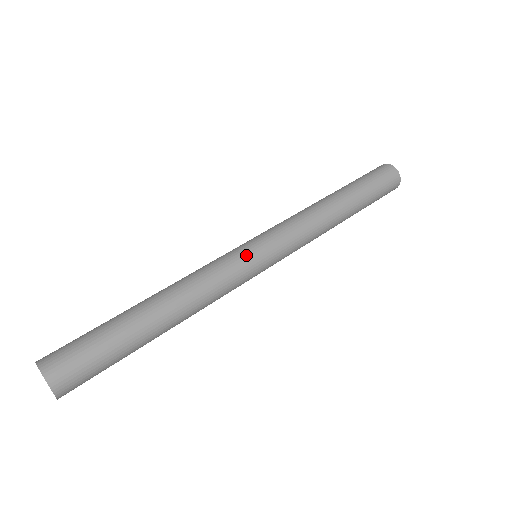
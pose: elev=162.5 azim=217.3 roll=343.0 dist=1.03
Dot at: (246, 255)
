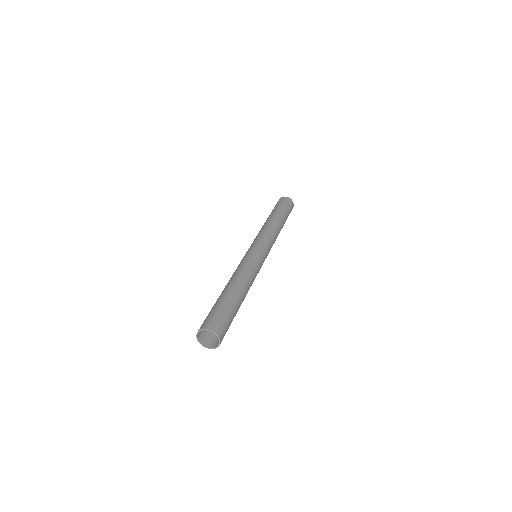
Dot at: (260, 256)
